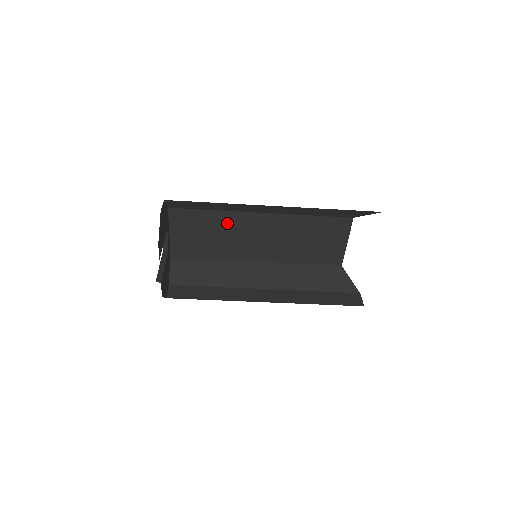
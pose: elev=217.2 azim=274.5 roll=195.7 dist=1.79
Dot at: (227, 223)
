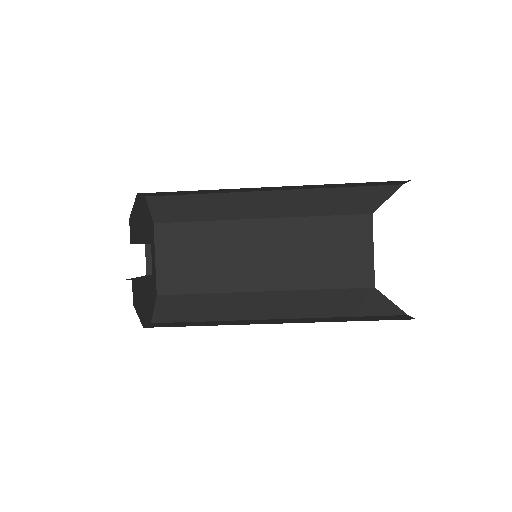
Dot at: (222, 237)
